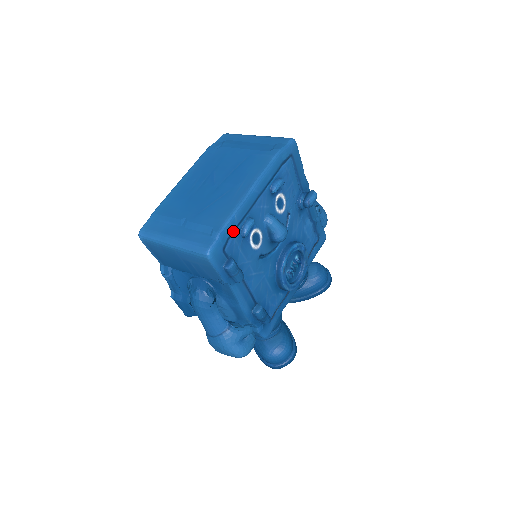
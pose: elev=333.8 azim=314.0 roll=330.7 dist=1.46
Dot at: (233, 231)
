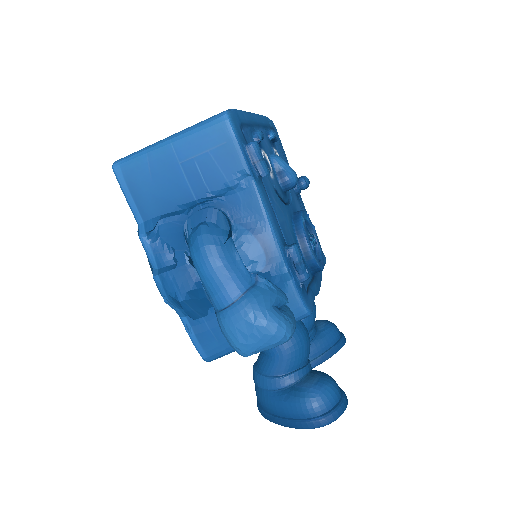
Dot at: (245, 125)
